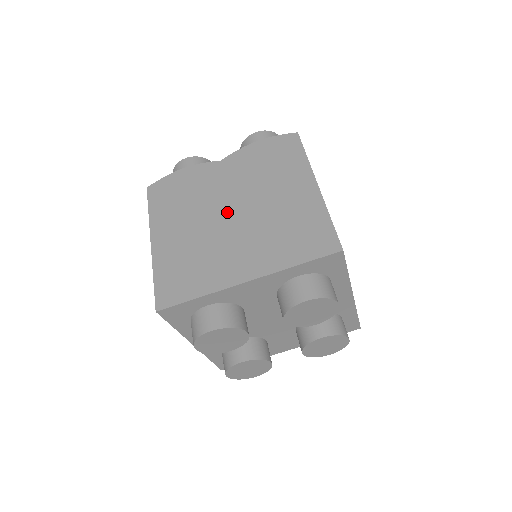
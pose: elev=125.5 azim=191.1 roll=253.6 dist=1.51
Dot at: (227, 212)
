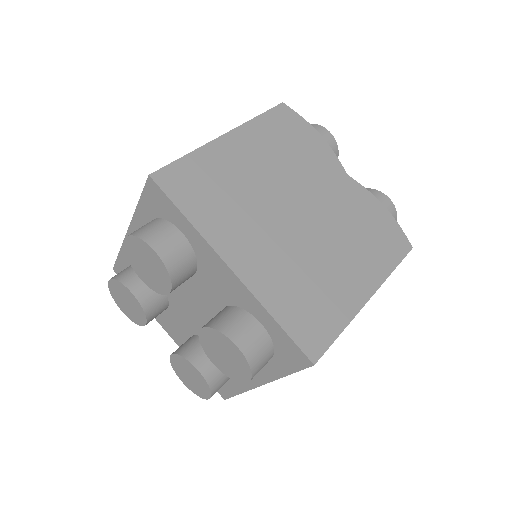
Dot at: (297, 208)
